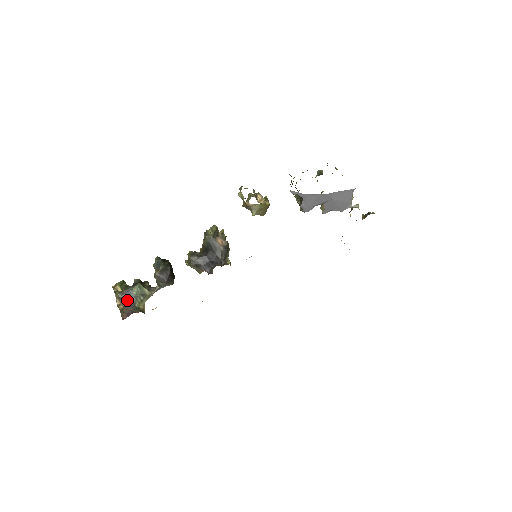
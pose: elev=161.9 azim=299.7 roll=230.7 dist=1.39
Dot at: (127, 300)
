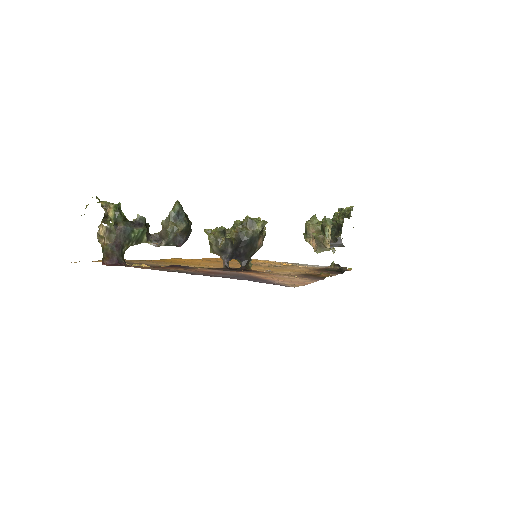
Dot at: (118, 239)
